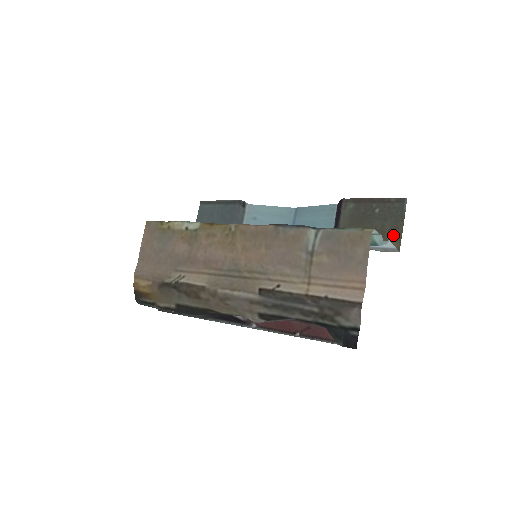
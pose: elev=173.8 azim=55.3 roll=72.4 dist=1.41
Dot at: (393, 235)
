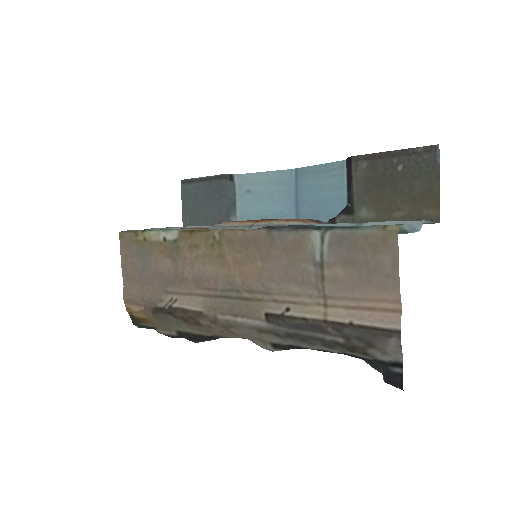
Dot at: (427, 200)
